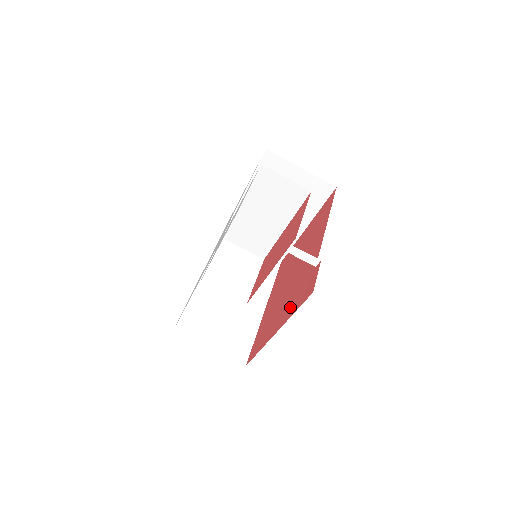
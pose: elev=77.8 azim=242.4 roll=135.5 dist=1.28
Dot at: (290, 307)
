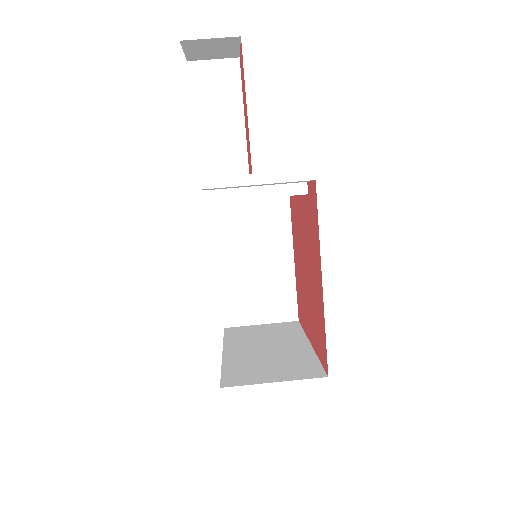
Dot at: (315, 246)
